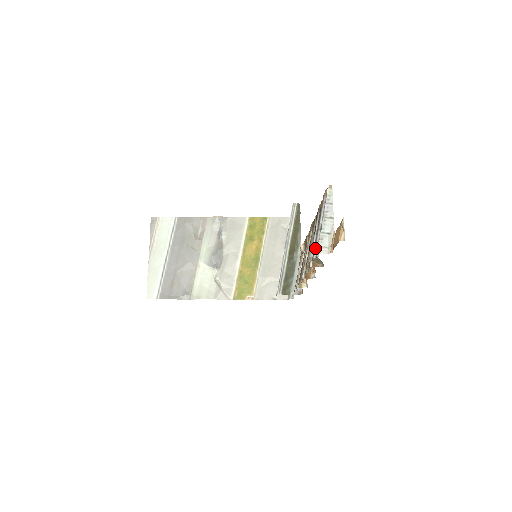
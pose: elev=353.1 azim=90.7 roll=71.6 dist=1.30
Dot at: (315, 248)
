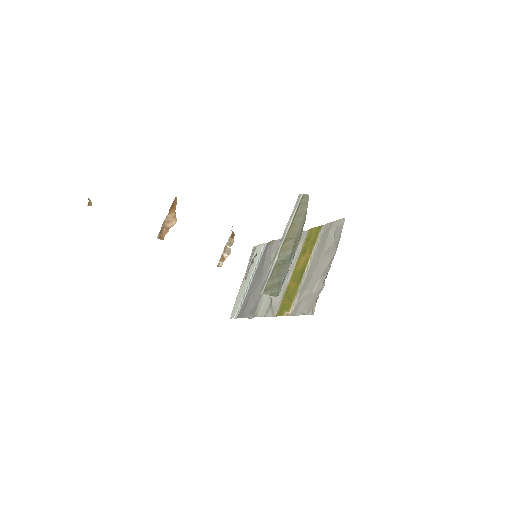
Dot at: occluded
